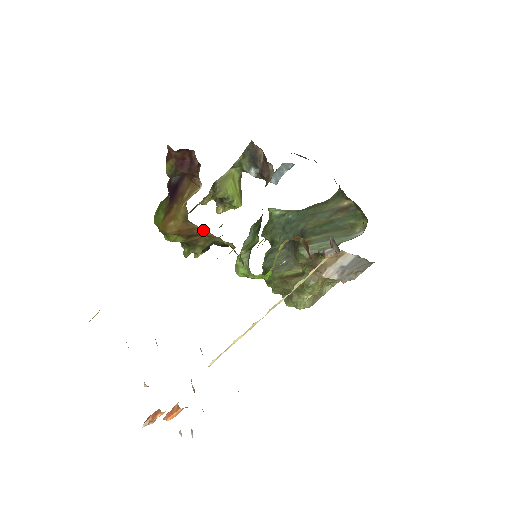
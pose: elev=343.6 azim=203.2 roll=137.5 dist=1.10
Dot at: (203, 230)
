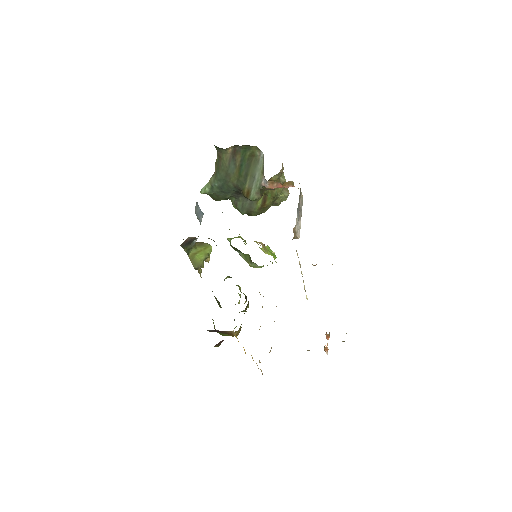
Dot at: occluded
